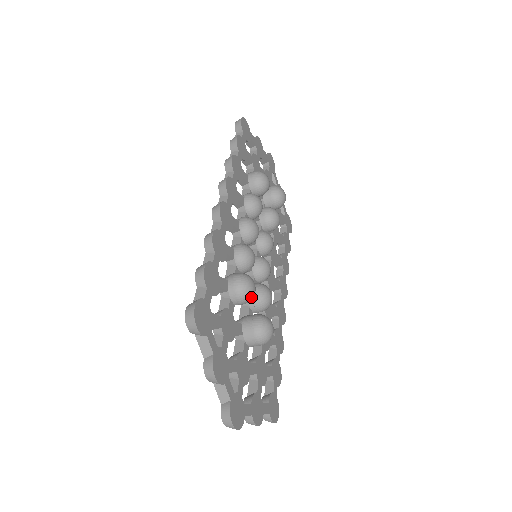
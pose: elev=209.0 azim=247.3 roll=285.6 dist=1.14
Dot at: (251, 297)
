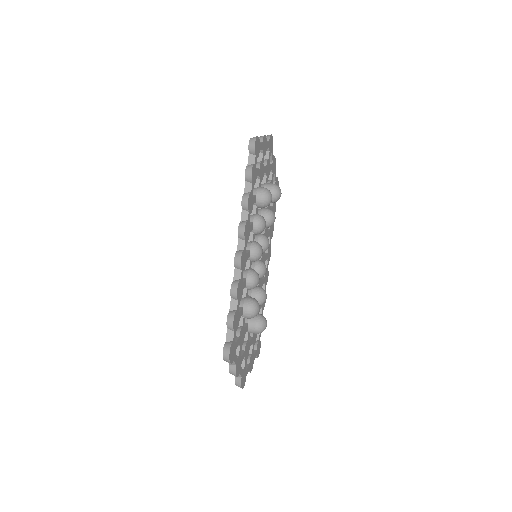
Dot at: occluded
